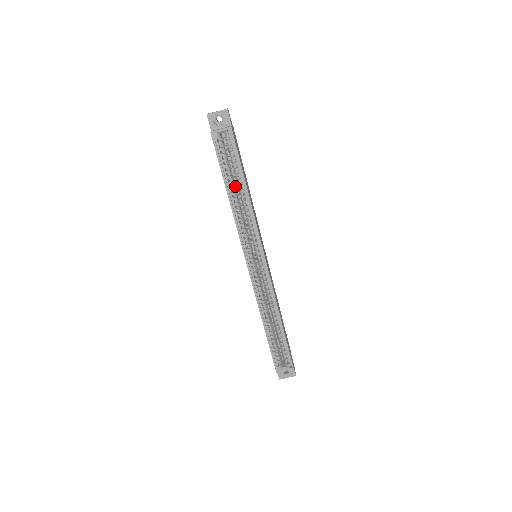
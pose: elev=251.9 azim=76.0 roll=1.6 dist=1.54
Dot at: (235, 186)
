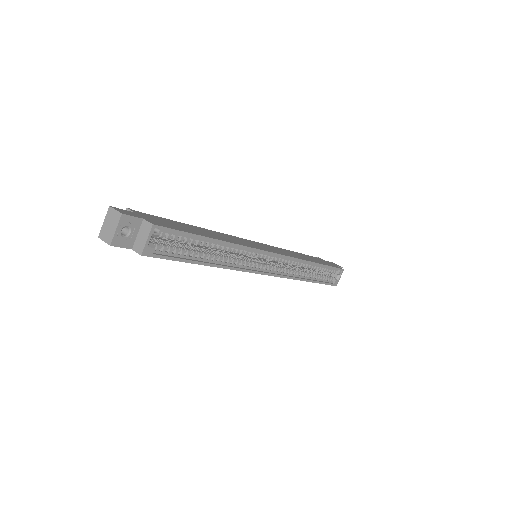
Dot at: occluded
